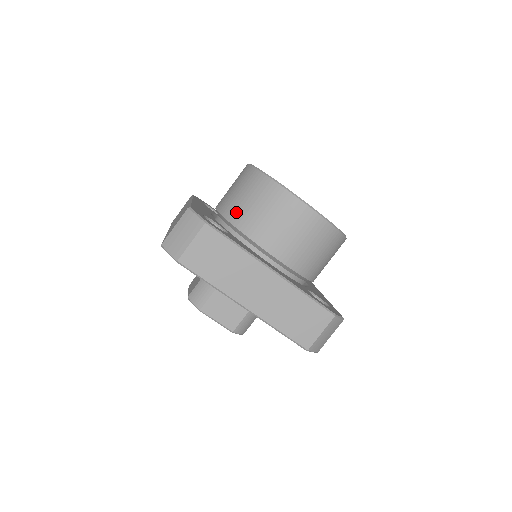
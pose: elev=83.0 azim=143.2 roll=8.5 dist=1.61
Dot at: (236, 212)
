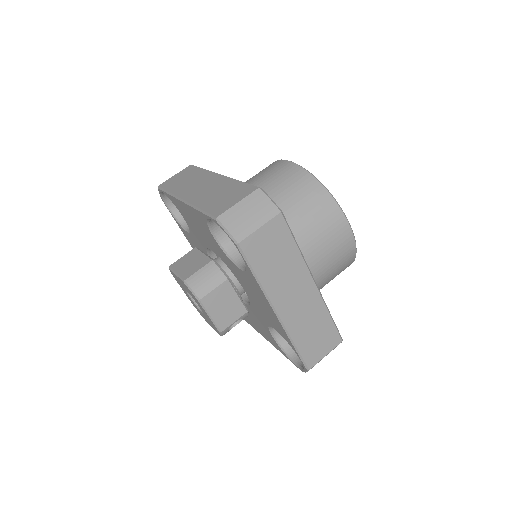
Dot at: occluded
